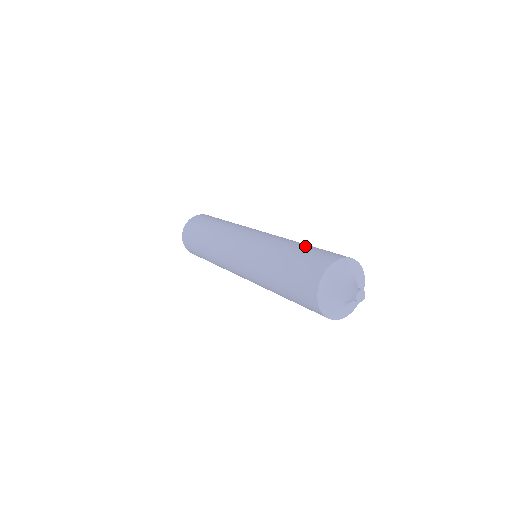
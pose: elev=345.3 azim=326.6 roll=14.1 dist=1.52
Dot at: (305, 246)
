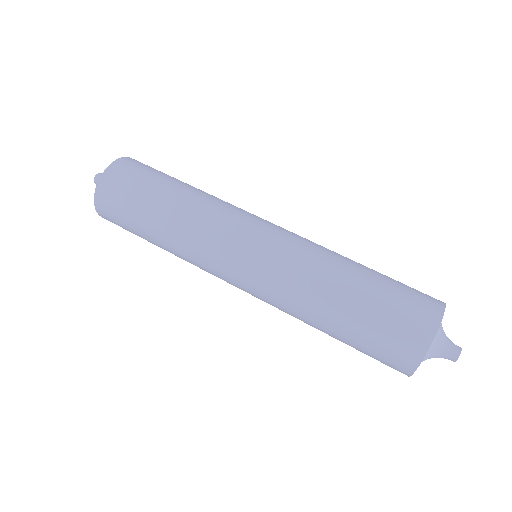
Dot at: (372, 278)
